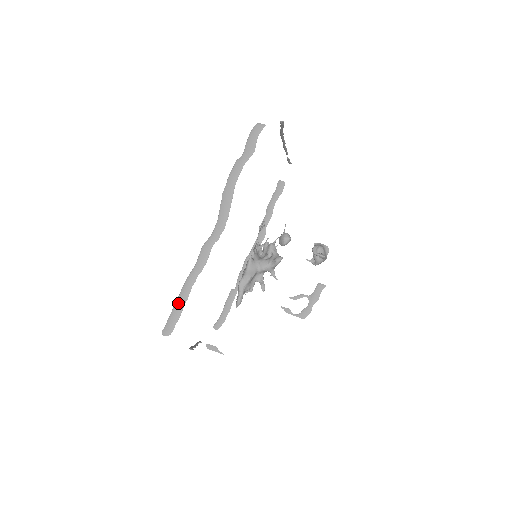
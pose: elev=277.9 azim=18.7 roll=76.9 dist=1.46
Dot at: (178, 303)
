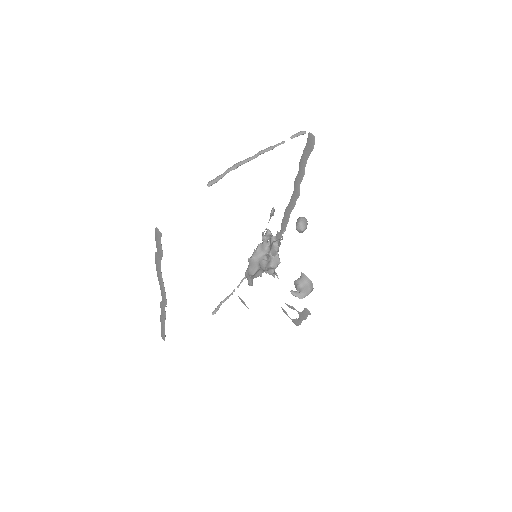
Dot at: (161, 328)
